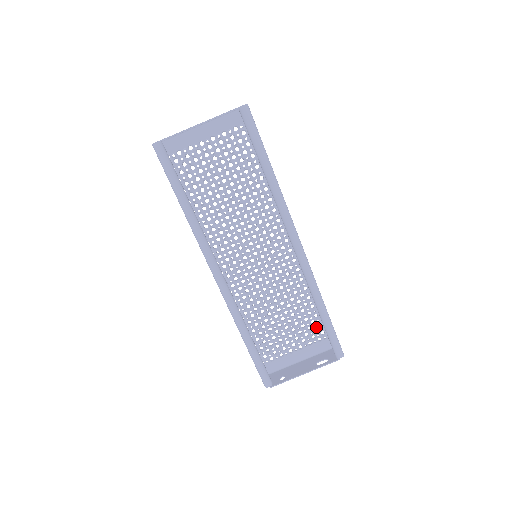
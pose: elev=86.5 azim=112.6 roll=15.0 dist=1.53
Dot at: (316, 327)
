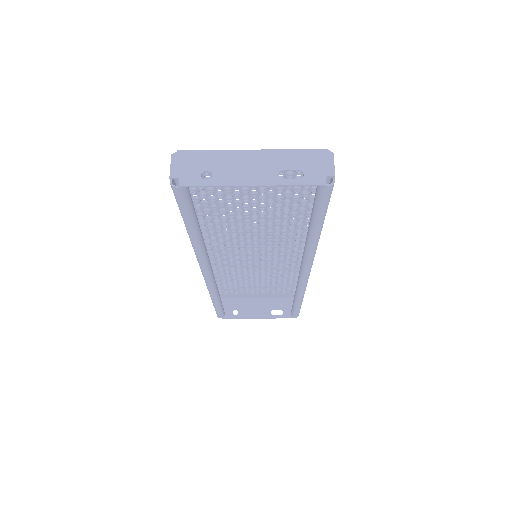
Dot at: (285, 288)
